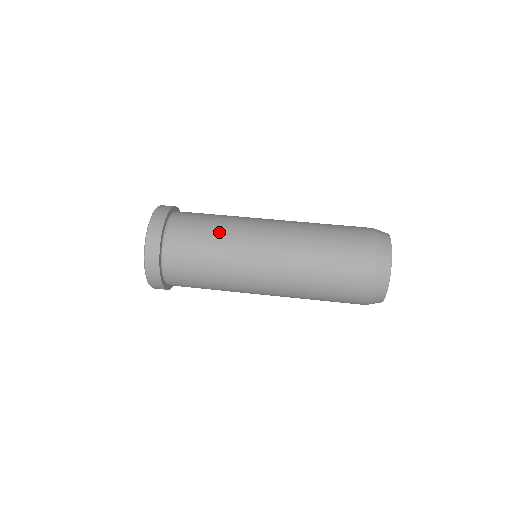
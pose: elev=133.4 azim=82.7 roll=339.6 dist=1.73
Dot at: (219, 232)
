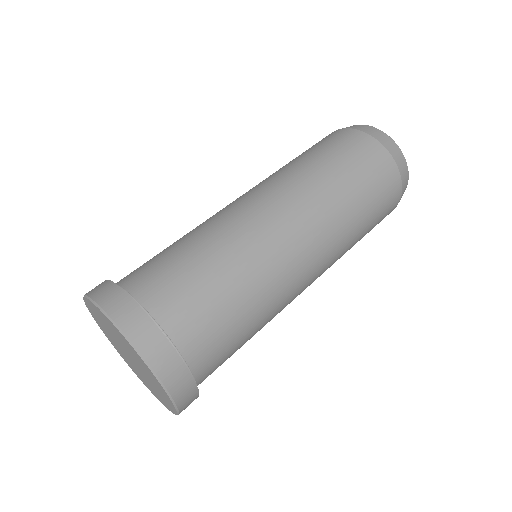
Dot at: (224, 259)
